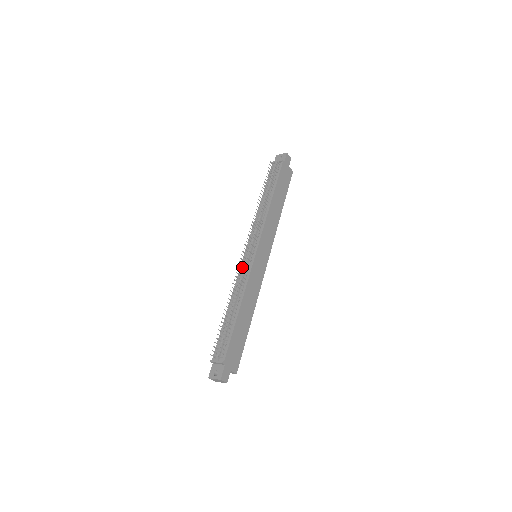
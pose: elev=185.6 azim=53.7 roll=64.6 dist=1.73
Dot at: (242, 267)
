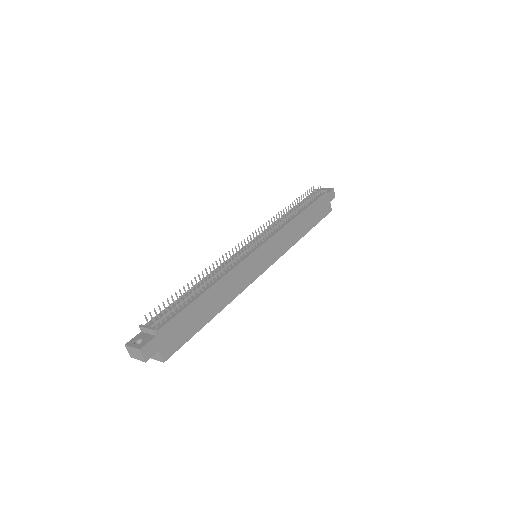
Dot at: (235, 255)
